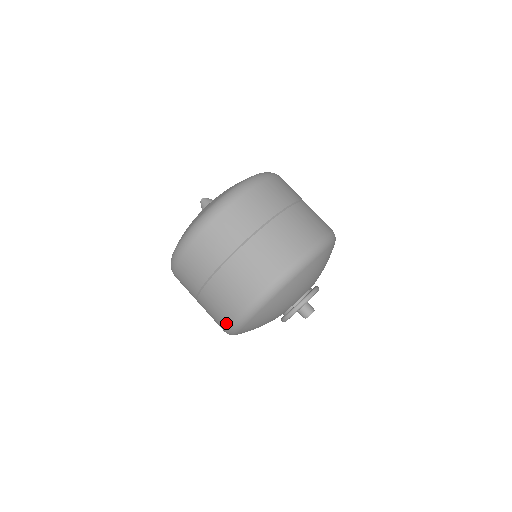
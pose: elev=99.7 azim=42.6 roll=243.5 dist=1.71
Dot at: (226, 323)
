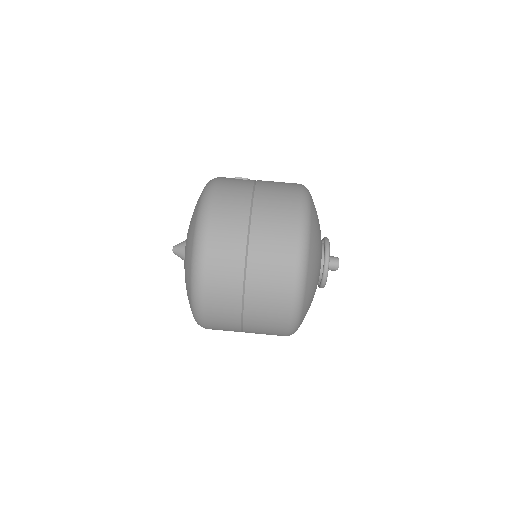
Dot at: occluded
